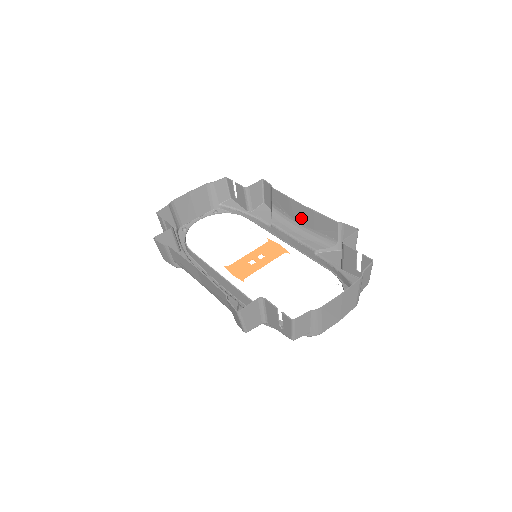
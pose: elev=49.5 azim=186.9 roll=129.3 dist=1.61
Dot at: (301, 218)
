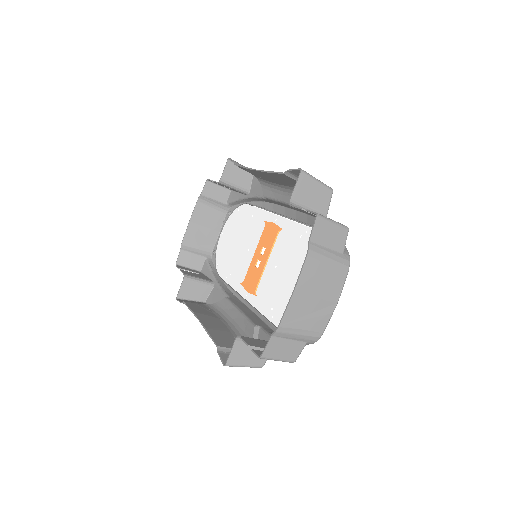
Dot at: occluded
